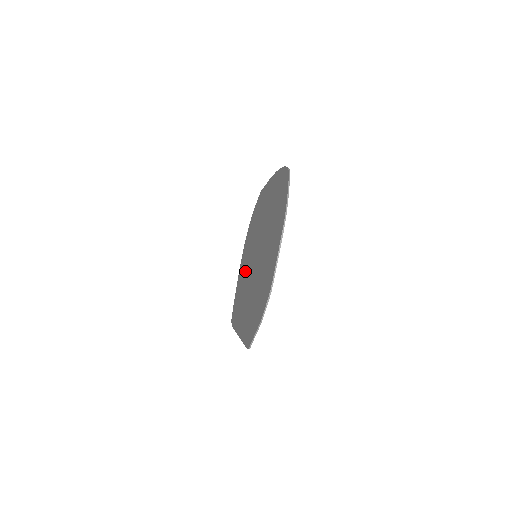
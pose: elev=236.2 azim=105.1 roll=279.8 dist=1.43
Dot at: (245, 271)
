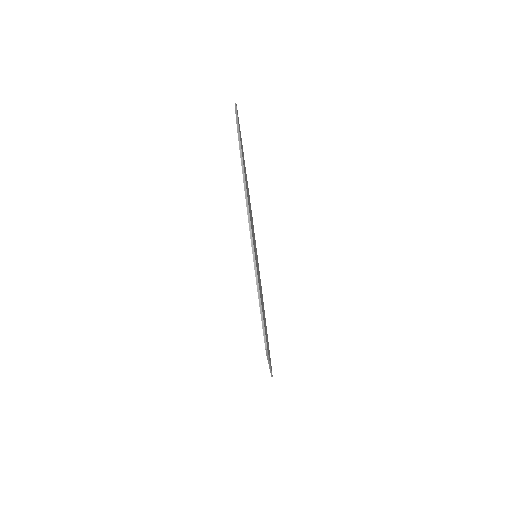
Dot at: occluded
